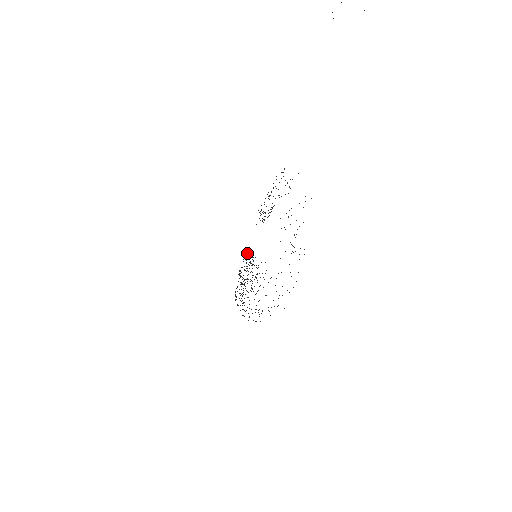
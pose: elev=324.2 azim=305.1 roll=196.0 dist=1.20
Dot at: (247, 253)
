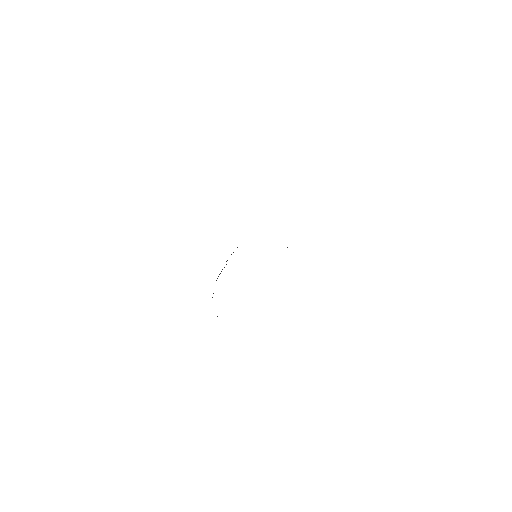
Dot at: occluded
